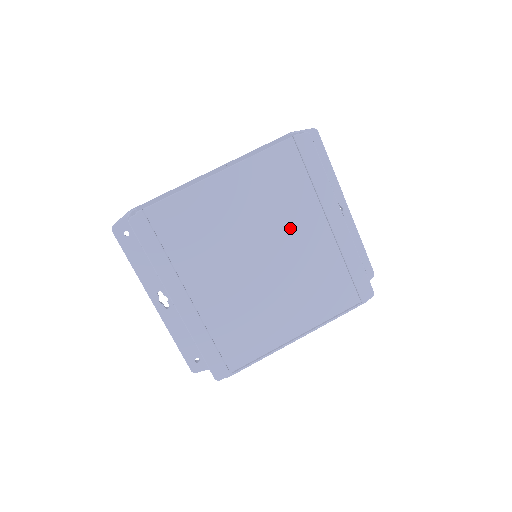
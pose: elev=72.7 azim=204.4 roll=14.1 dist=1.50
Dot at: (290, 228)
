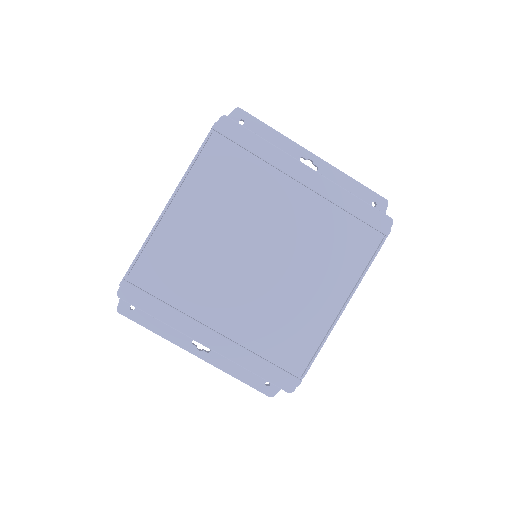
Dot at: (265, 211)
